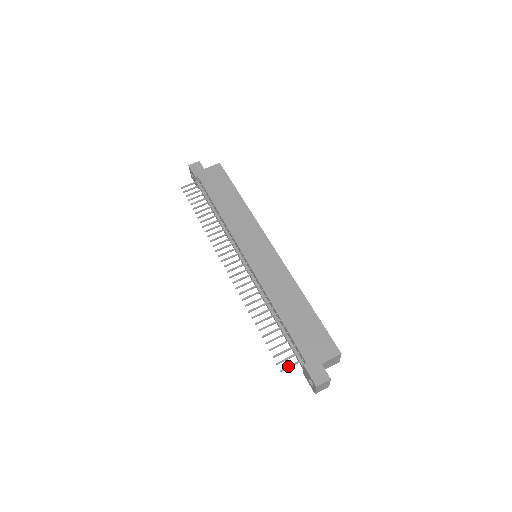
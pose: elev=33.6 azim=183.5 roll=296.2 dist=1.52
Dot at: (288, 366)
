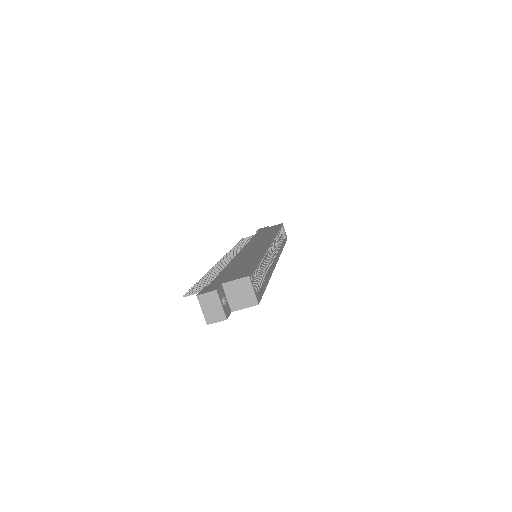
Dot at: (193, 292)
